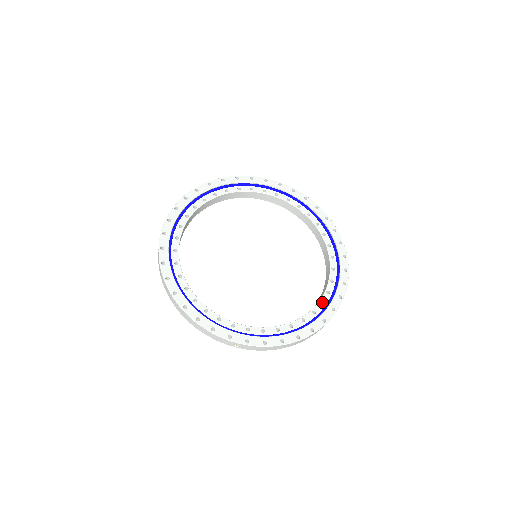
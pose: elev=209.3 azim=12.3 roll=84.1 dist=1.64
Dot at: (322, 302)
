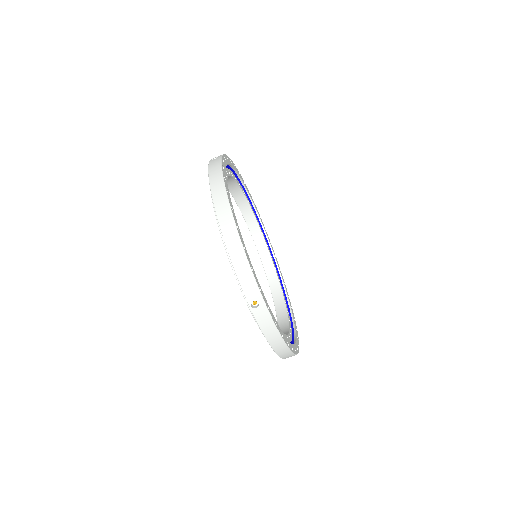
Dot at: occluded
